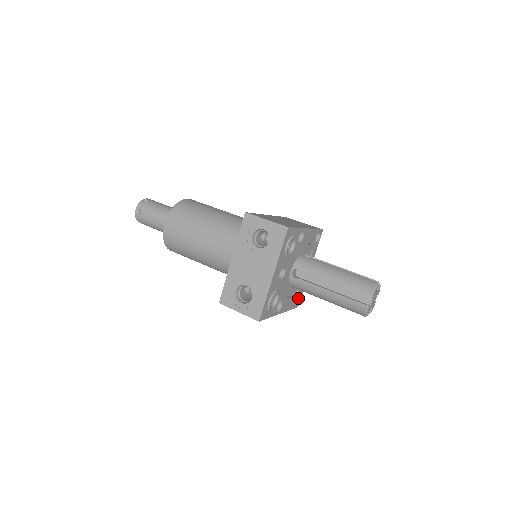
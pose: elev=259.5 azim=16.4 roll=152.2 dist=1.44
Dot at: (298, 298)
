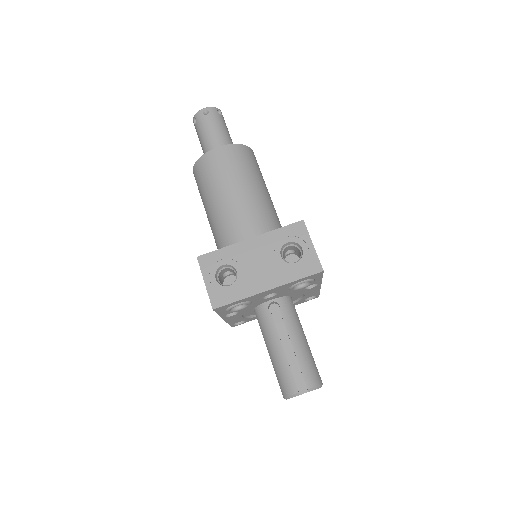
Dot at: (241, 321)
